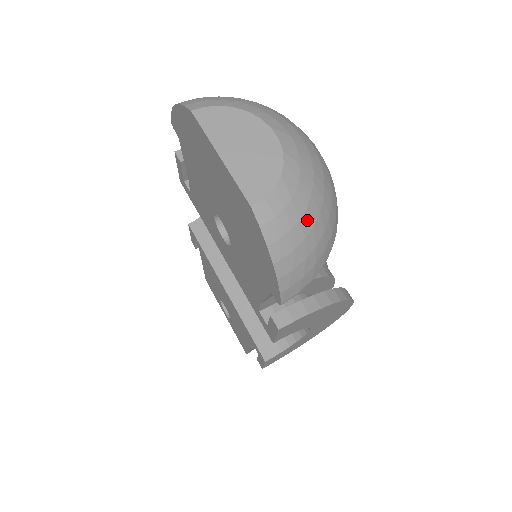
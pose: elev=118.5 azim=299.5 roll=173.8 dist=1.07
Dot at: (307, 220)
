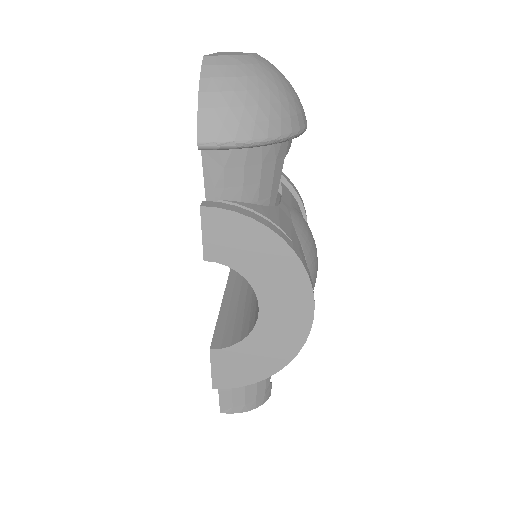
Dot at: (243, 83)
